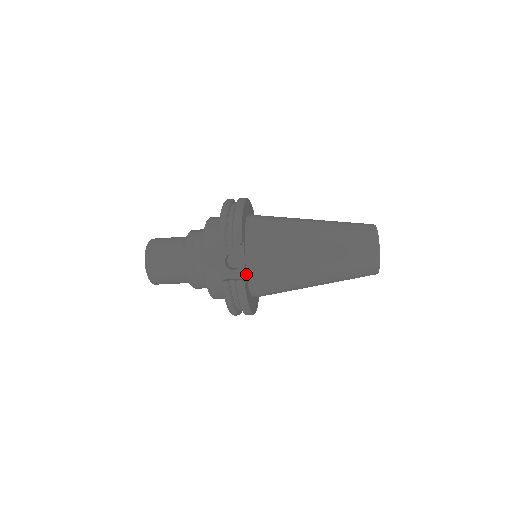
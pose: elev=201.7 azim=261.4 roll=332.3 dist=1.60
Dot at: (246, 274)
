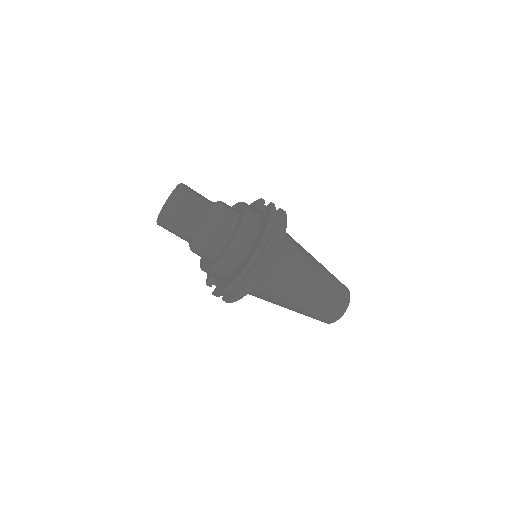
Dot at: occluded
